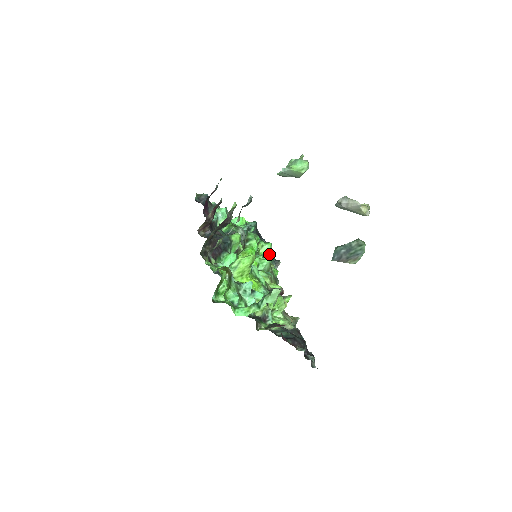
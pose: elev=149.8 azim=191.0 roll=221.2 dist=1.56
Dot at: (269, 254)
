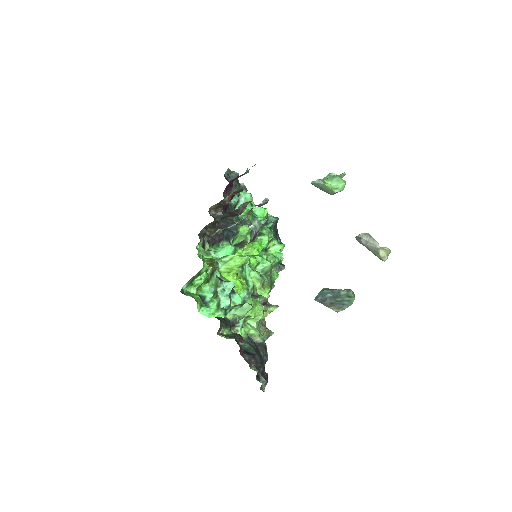
Dot at: (277, 255)
